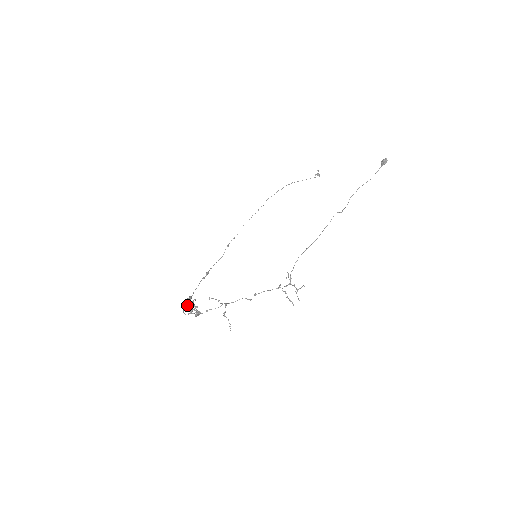
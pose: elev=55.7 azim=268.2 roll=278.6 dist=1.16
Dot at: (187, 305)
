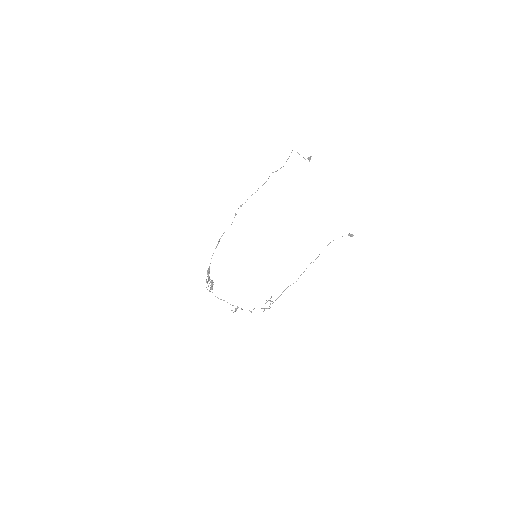
Dot at: (207, 276)
